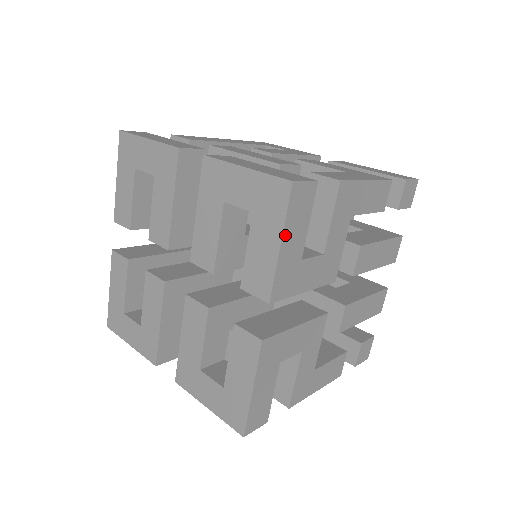
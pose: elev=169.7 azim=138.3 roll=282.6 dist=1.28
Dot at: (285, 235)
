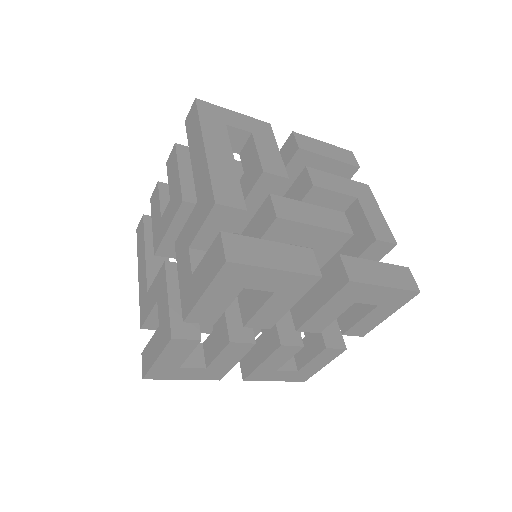
Dot at: (393, 310)
